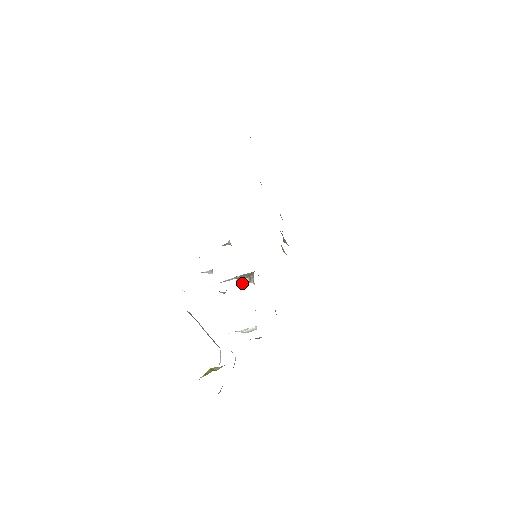
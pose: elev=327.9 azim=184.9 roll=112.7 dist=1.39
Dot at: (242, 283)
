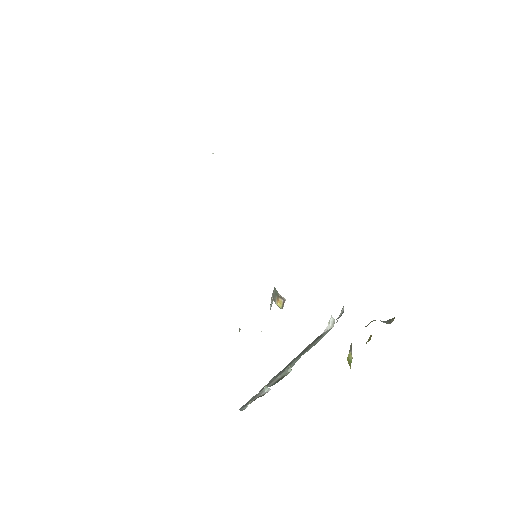
Dot at: (282, 306)
